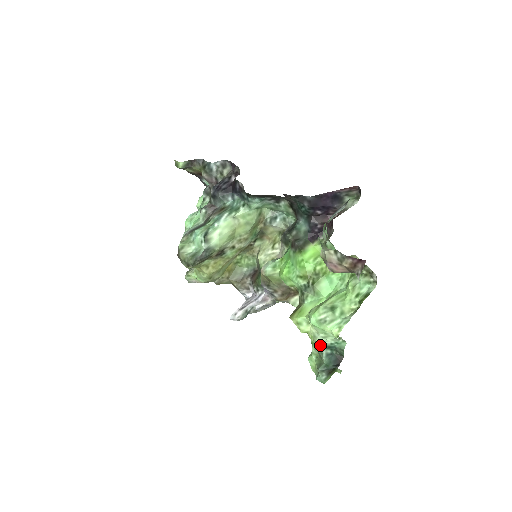
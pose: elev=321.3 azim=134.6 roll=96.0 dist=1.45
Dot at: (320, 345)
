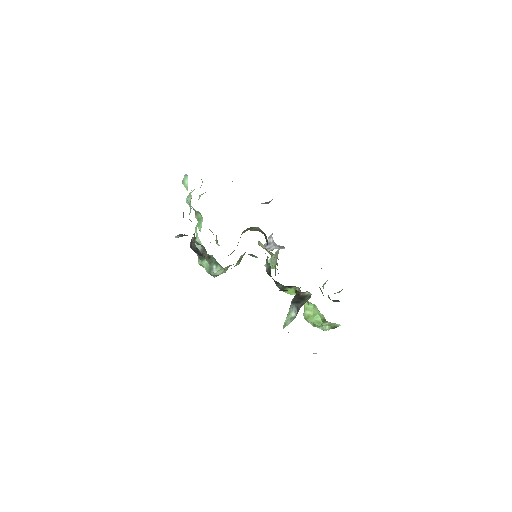
Dot at: occluded
